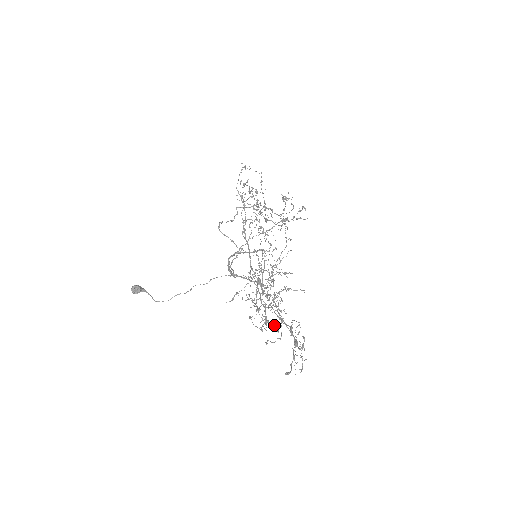
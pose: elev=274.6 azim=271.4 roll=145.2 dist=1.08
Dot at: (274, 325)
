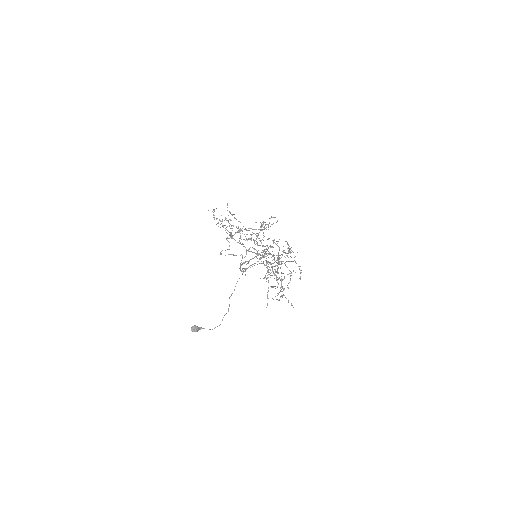
Dot at: occluded
